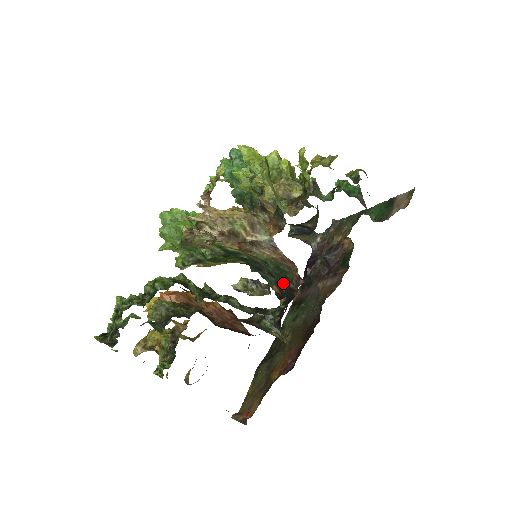
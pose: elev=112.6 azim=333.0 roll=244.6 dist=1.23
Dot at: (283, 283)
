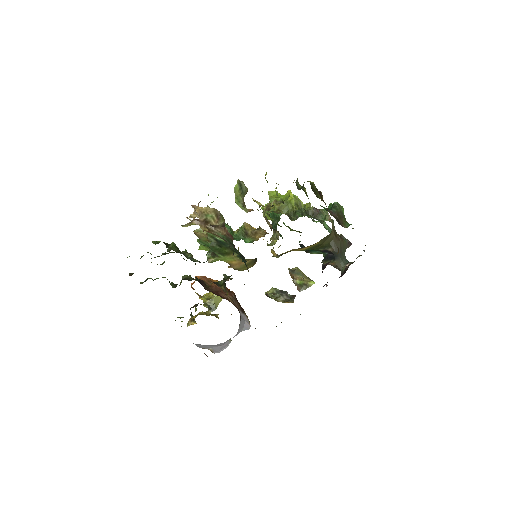
Dot at: occluded
